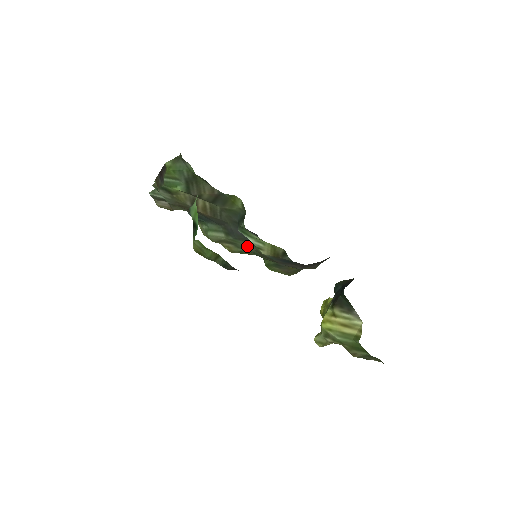
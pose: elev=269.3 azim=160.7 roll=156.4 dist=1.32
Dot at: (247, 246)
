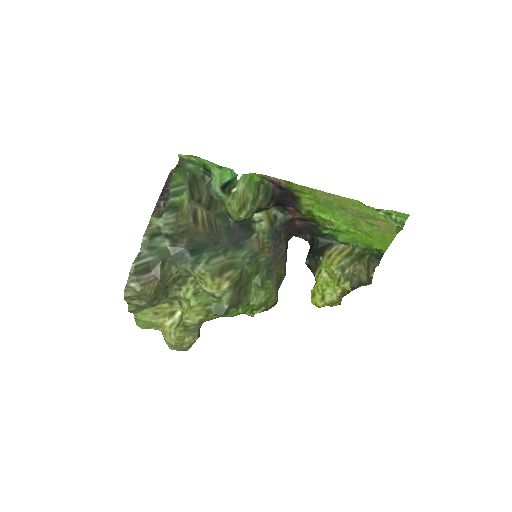
Dot at: (244, 256)
